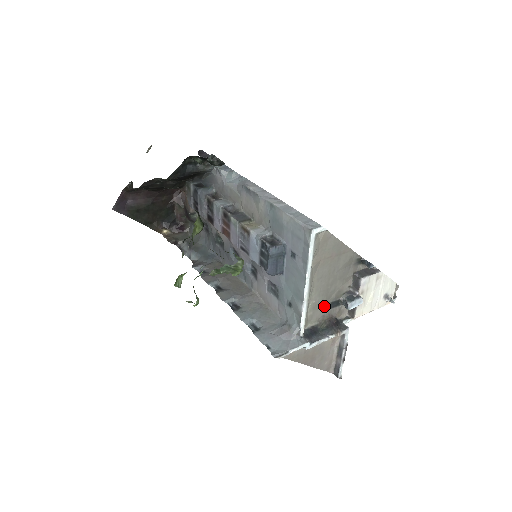
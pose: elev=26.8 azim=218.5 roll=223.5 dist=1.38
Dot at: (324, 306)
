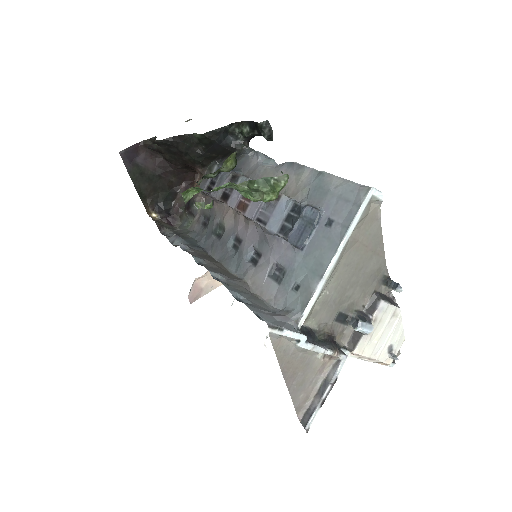
Dot at: (332, 311)
